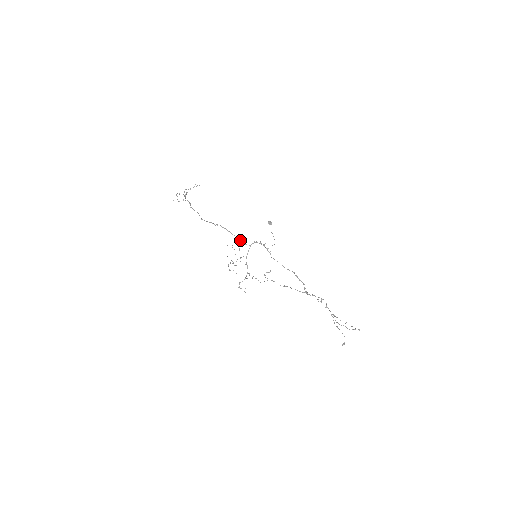
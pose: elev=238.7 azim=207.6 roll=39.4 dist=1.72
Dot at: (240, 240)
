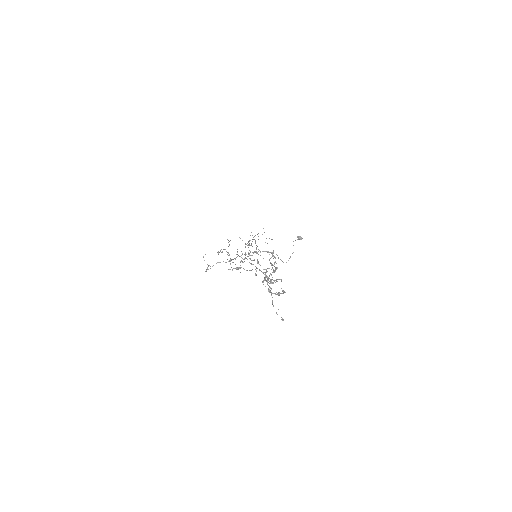
Dot at: occluded
